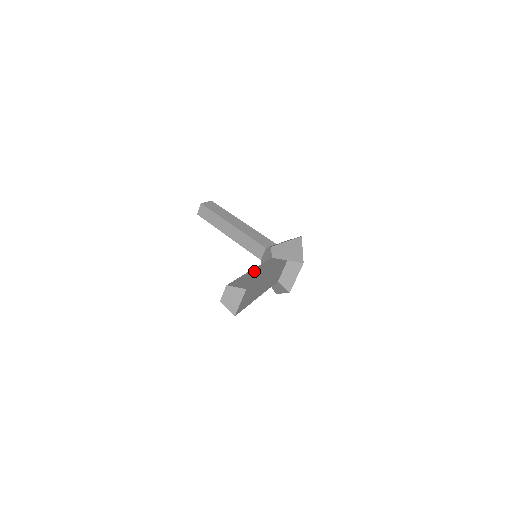
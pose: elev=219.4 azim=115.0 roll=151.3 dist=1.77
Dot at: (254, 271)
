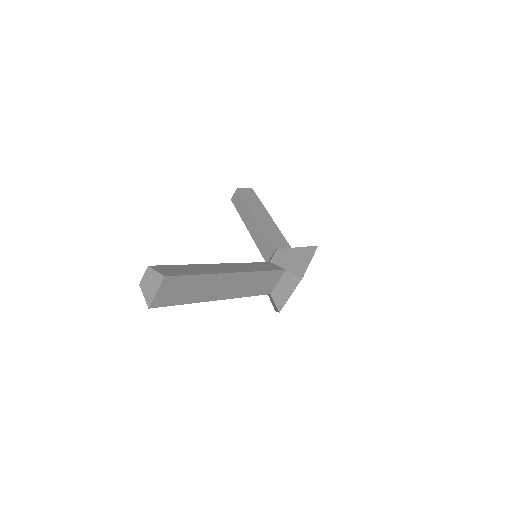
Dot at: (216, 265)
